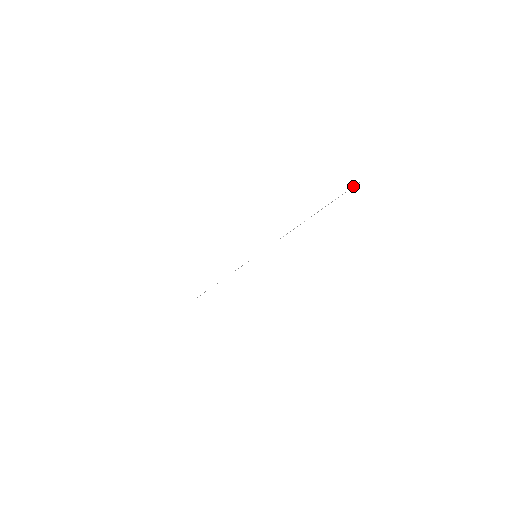
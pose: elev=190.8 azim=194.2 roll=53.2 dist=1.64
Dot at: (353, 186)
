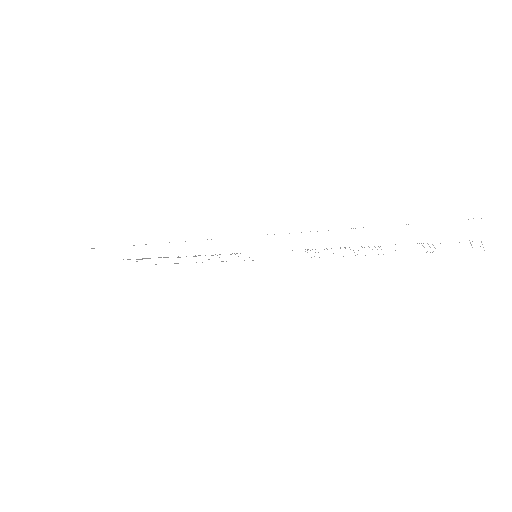
Dot at: occluded
